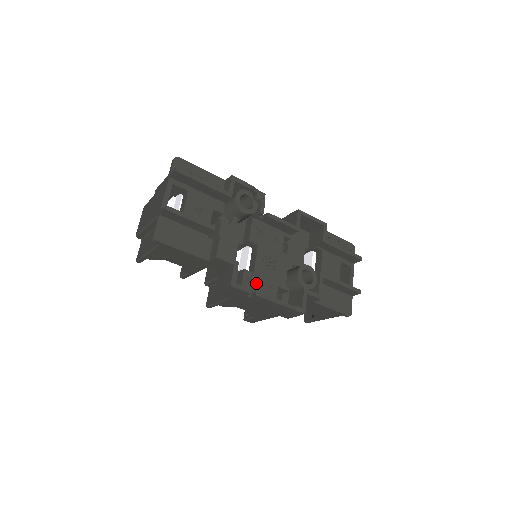
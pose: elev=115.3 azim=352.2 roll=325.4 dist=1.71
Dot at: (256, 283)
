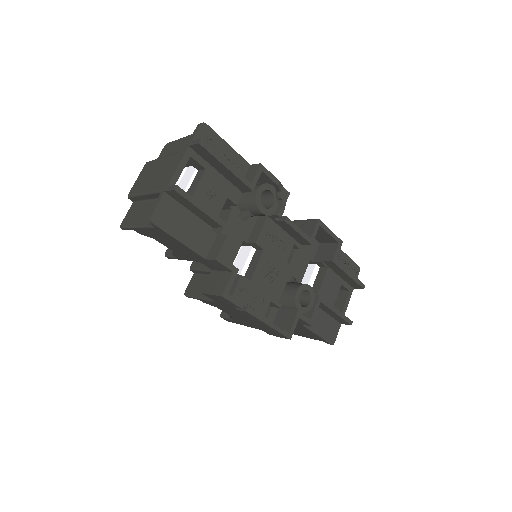
Dot at: (249, 294)
